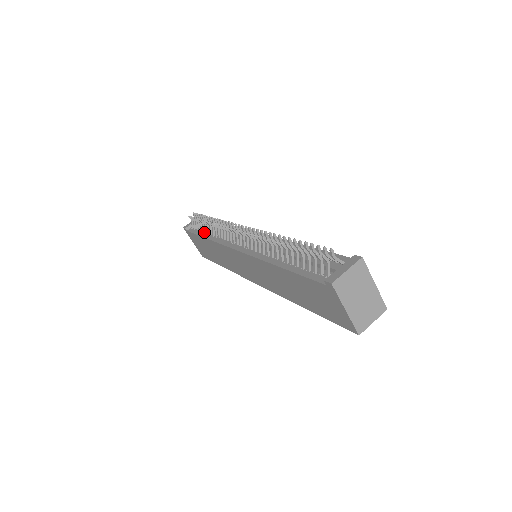
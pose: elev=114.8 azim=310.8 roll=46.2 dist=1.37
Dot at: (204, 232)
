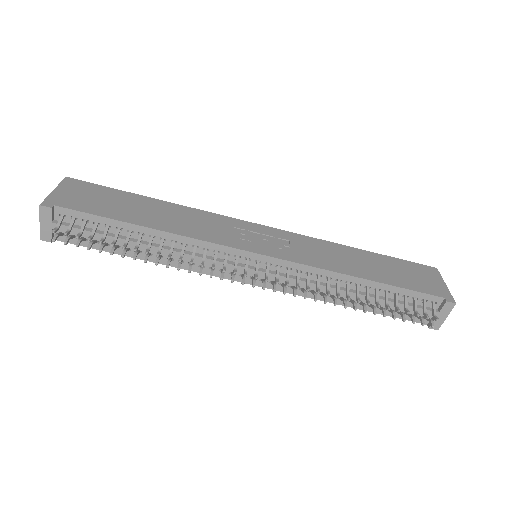
Dot at: (120, 248)
